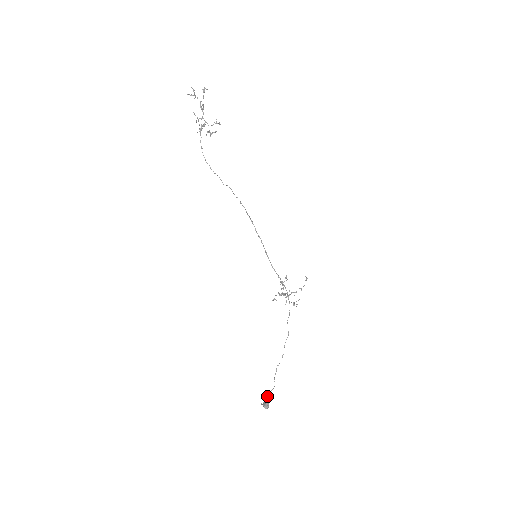
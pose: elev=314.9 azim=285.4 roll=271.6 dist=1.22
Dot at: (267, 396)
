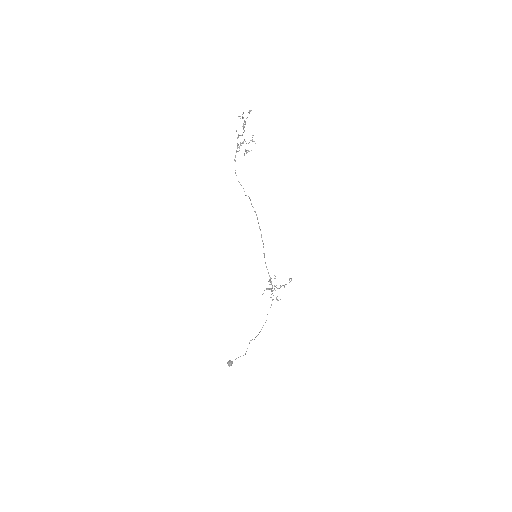
Dot at: occluded
